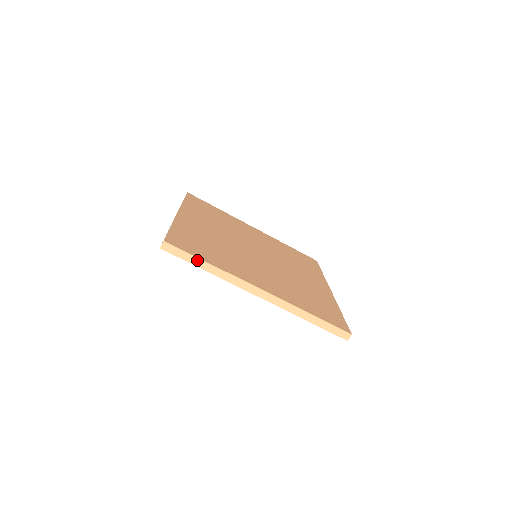
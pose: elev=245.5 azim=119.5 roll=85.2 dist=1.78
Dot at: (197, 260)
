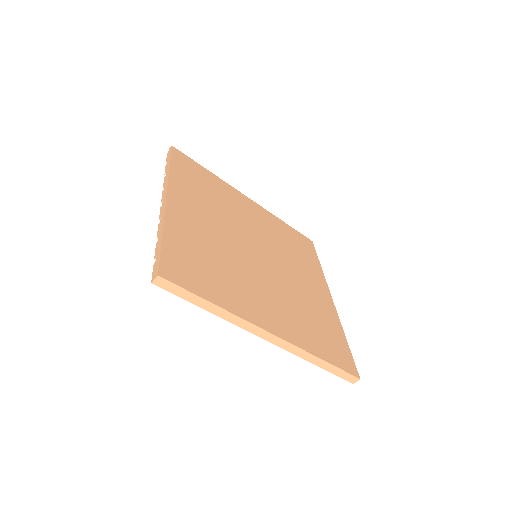
Dot at: (199, 299)
